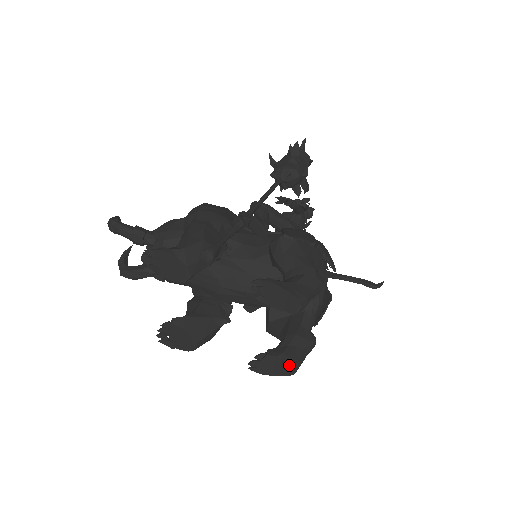
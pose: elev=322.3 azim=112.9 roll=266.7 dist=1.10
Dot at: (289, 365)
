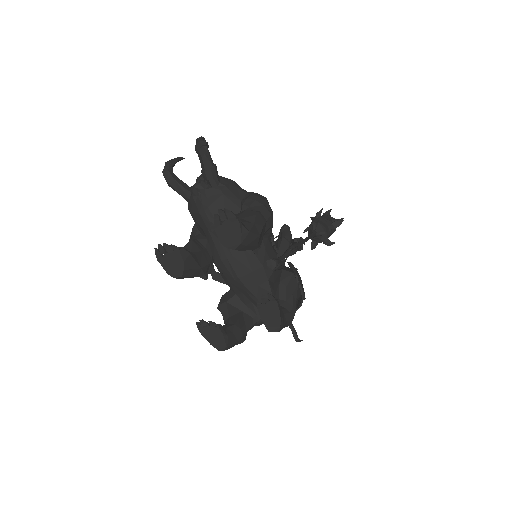
Dot at: (225, 345)
